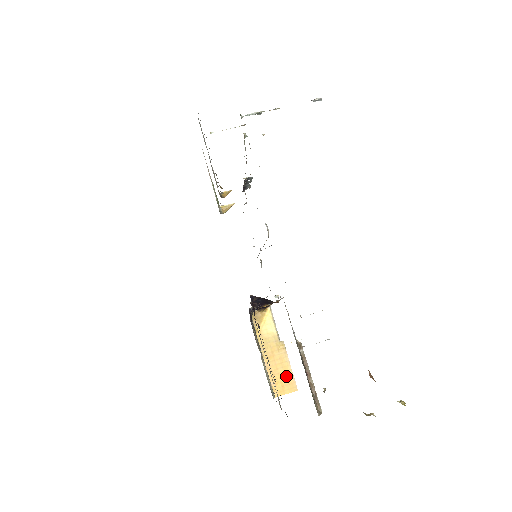
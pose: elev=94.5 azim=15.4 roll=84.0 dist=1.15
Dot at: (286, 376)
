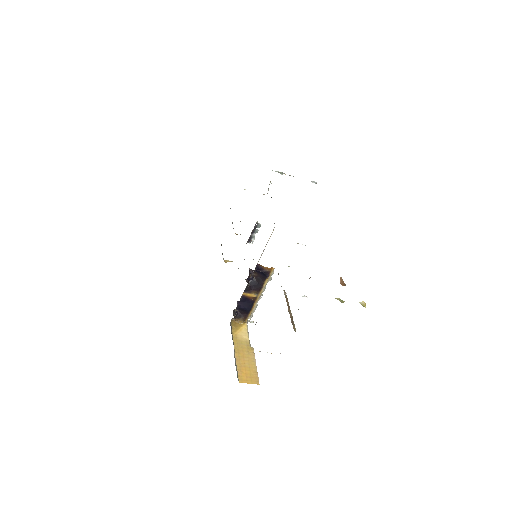
Dot at: (251, 371)
